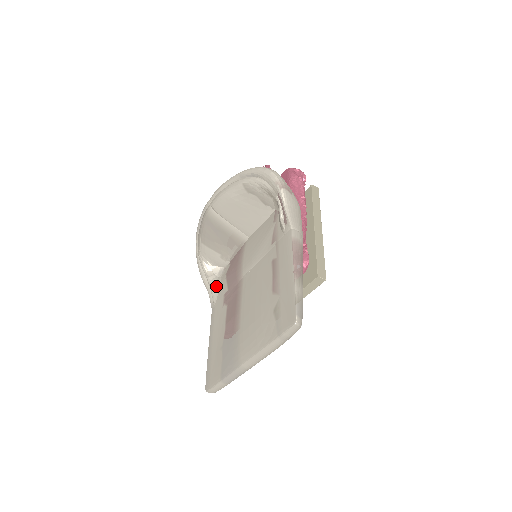
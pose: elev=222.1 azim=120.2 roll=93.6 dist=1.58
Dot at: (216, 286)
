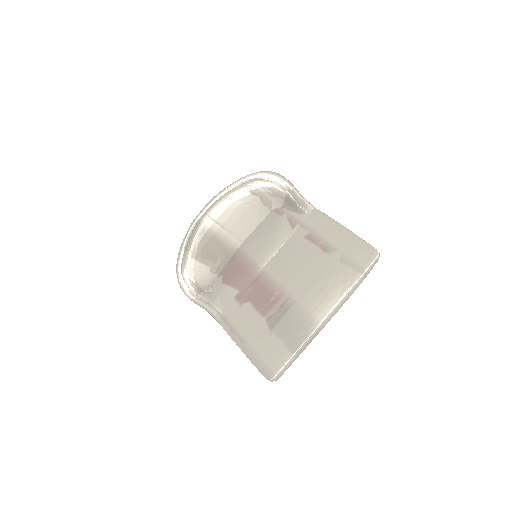
Dot at: (214, 298)
